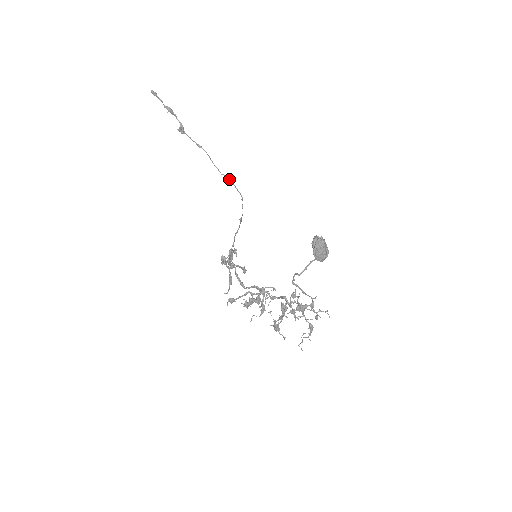
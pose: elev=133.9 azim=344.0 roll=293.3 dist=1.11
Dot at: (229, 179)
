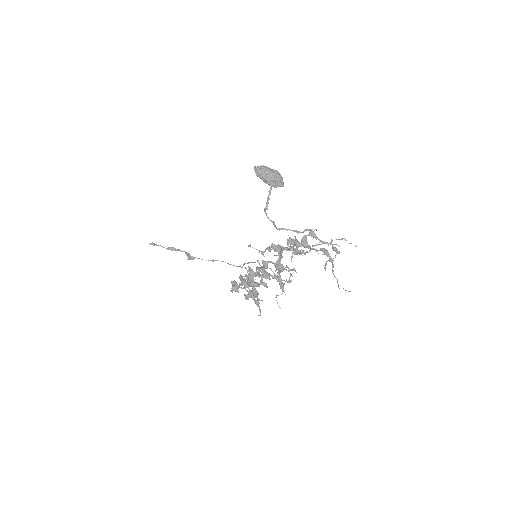
Dot at: (247, 263)
